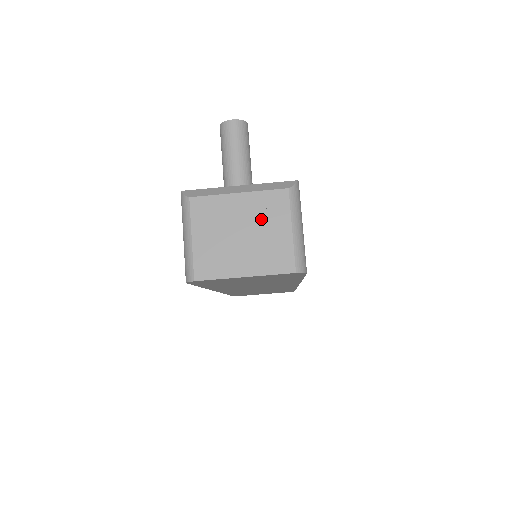
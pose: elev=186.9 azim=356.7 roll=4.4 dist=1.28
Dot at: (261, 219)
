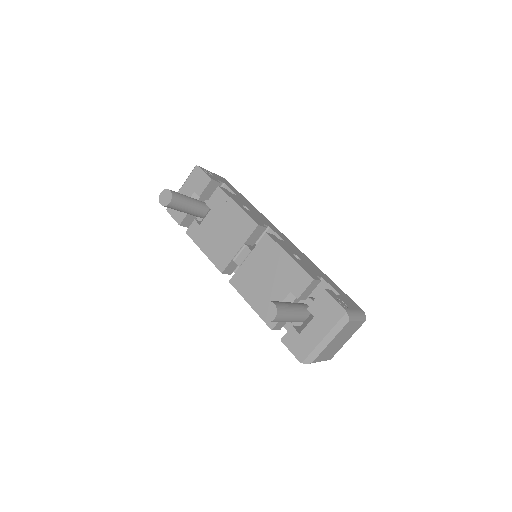
Dot at: (344, 334)
